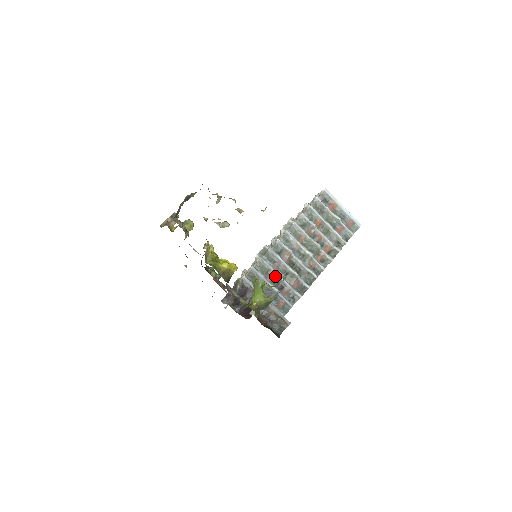
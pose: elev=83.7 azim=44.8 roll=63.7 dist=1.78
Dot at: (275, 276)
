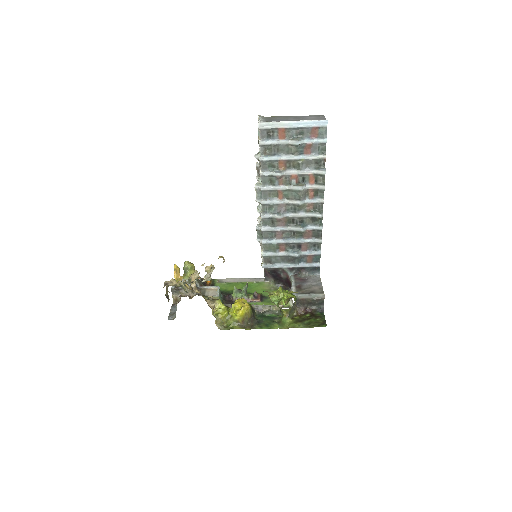
Dot at: (286, 244)
